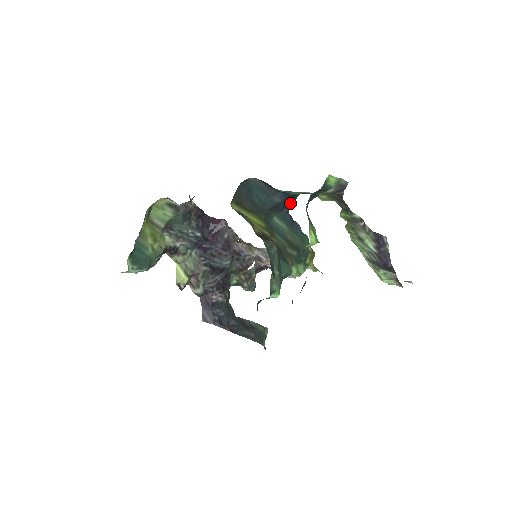
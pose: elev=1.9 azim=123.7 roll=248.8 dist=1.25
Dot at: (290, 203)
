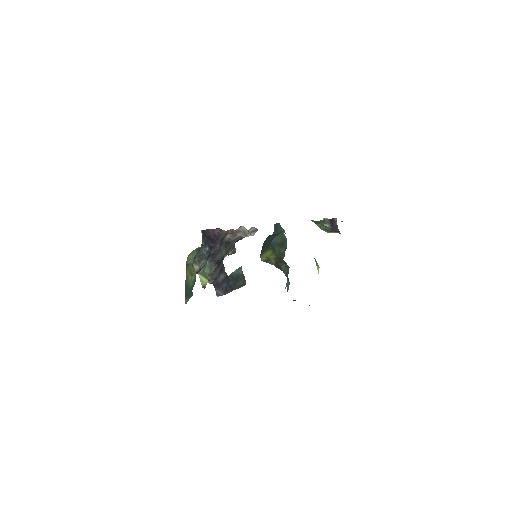
Dot at: occluded
